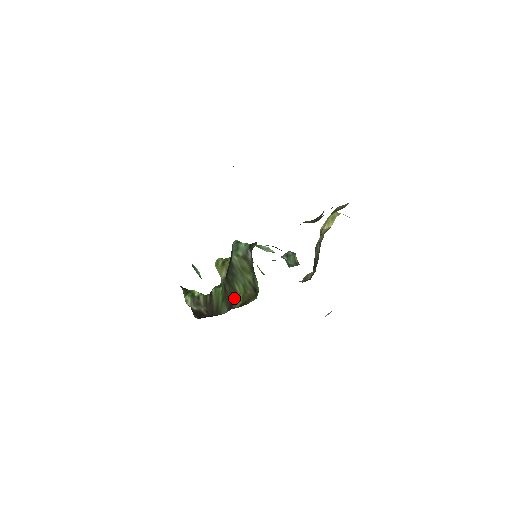
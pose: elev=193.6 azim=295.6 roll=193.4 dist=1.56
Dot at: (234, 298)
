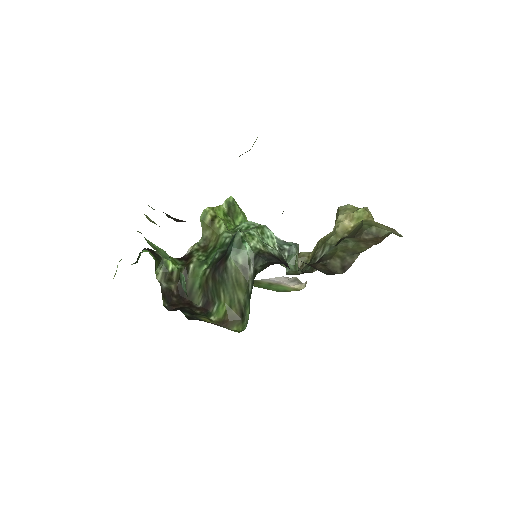
Dot at: (214, 301)
